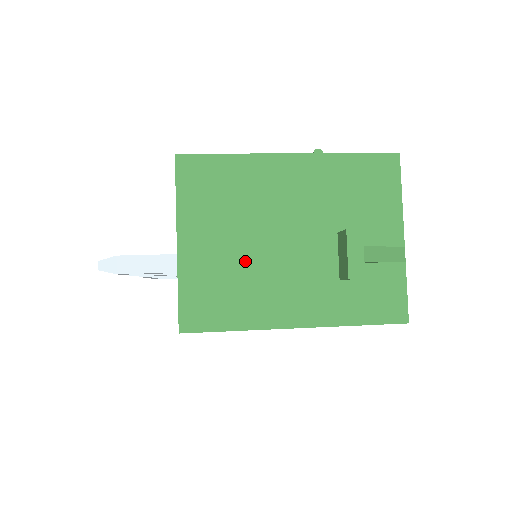
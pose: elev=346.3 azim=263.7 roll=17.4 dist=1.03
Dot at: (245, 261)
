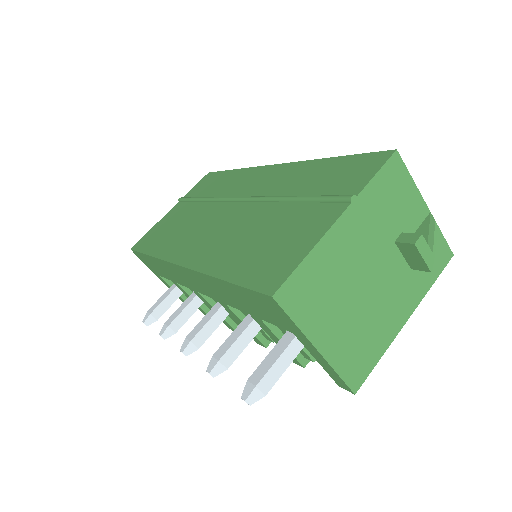
Dot at: (360, 316)
